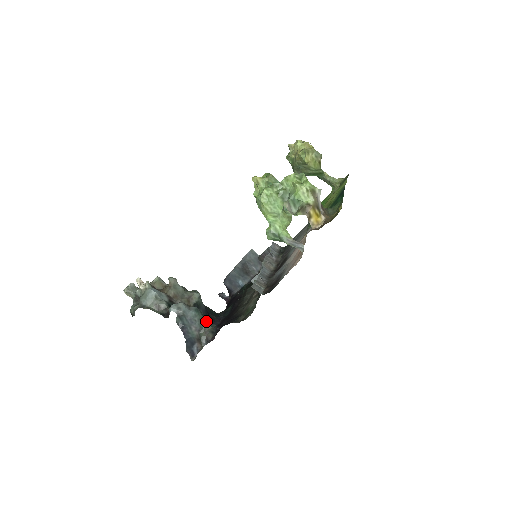
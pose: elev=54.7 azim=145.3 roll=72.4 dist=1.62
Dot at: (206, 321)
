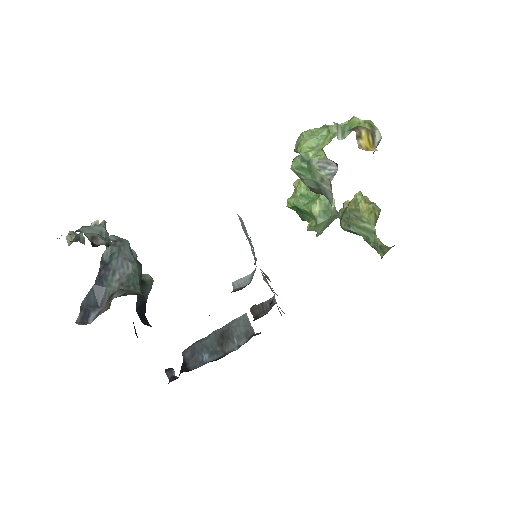
Dot at: occluded
